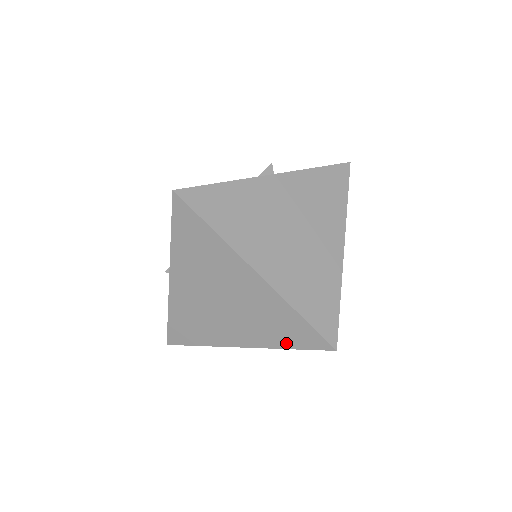
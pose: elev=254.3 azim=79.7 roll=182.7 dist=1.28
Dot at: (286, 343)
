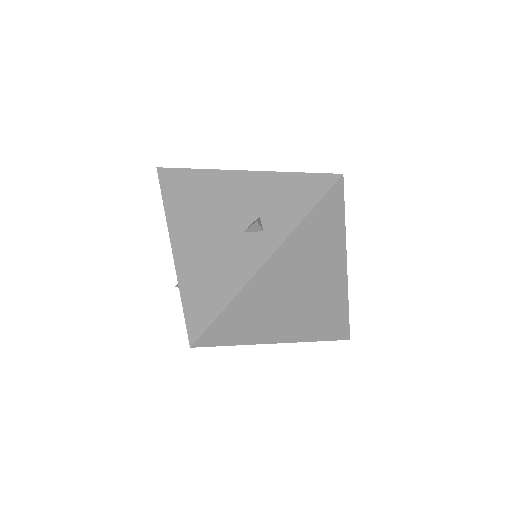
Dot at: occluded
